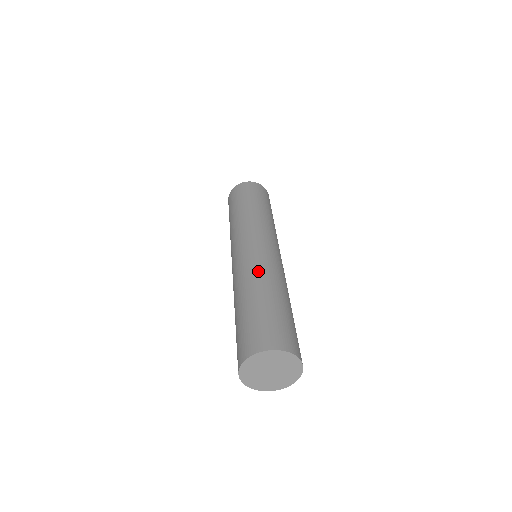
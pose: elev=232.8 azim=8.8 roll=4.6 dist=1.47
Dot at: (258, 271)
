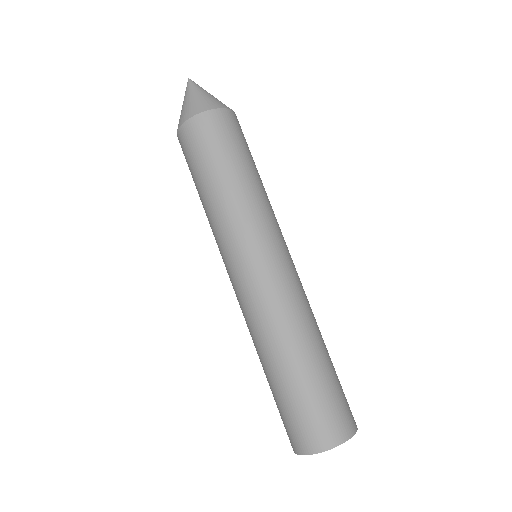
Dot at: (307, 314)
